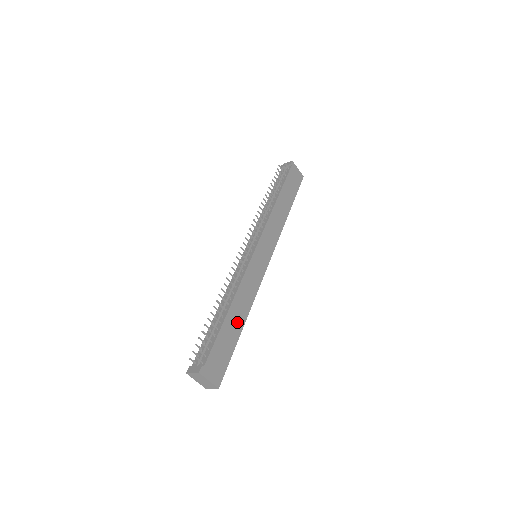
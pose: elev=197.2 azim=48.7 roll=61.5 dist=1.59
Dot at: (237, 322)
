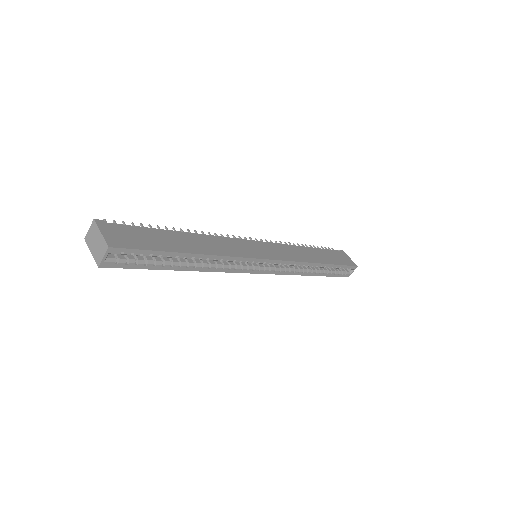
Dot at: (186, 245)
